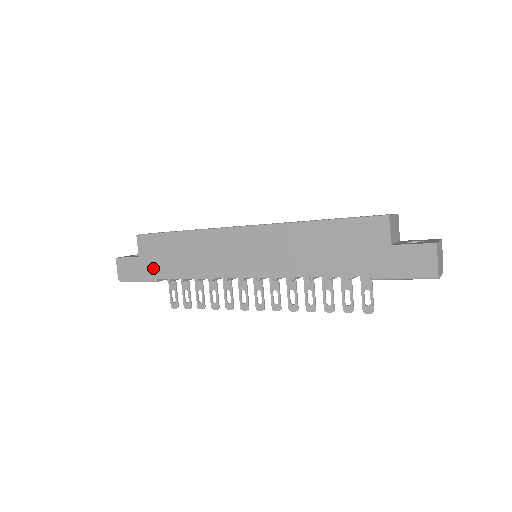
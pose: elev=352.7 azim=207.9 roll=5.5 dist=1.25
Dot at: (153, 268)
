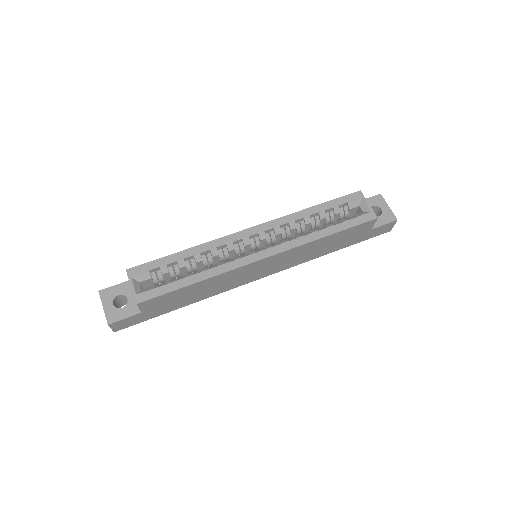
Dot at: (161, 311)
